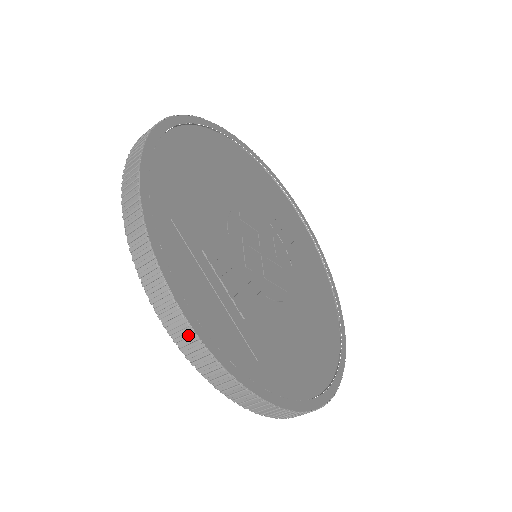
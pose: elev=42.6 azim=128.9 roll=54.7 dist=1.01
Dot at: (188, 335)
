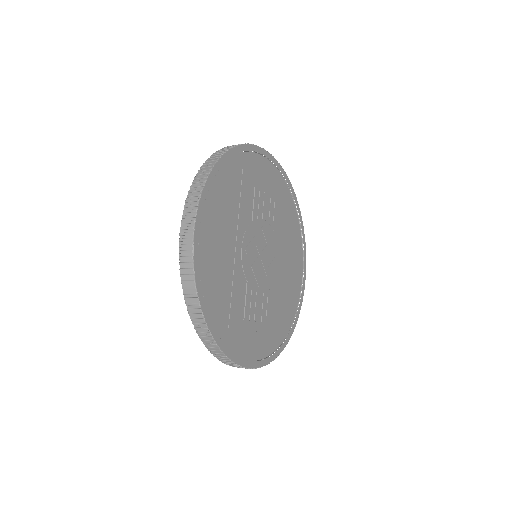
Dot at: occluded
